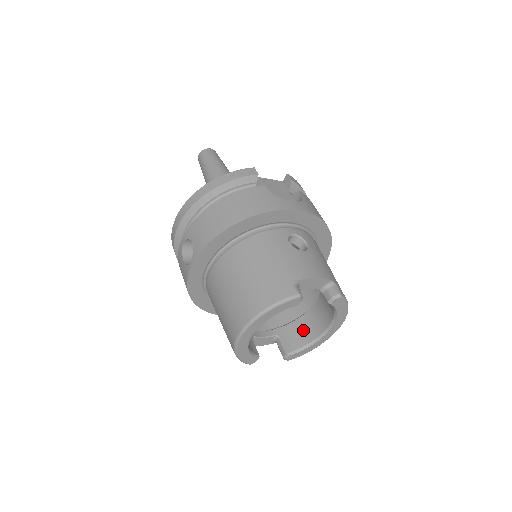
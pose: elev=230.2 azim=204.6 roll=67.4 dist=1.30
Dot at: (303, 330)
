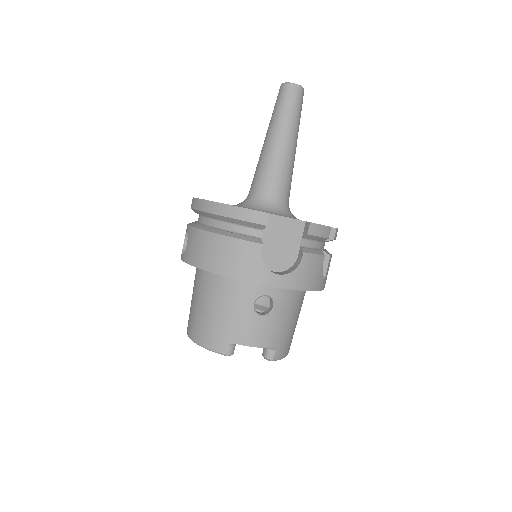
Dot at: occluded
